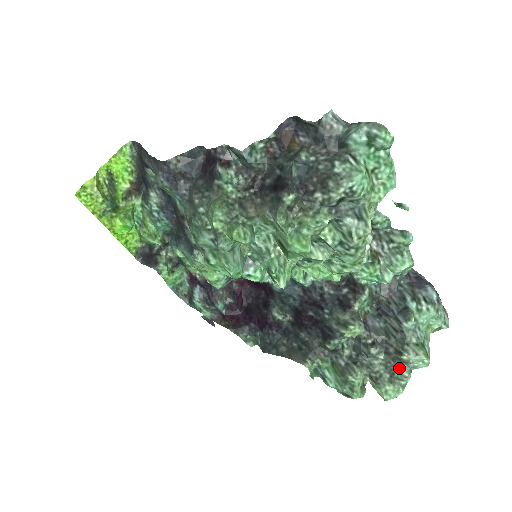
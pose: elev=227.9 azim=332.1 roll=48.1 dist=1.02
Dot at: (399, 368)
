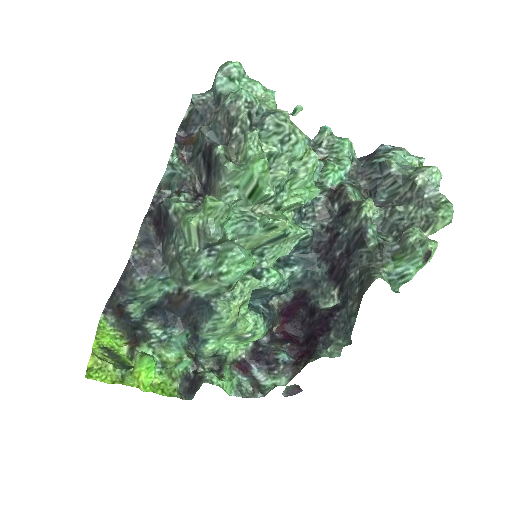
Dot at: (428, 195)
